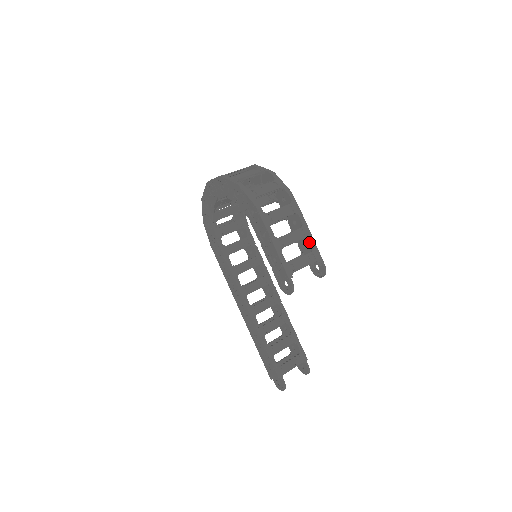
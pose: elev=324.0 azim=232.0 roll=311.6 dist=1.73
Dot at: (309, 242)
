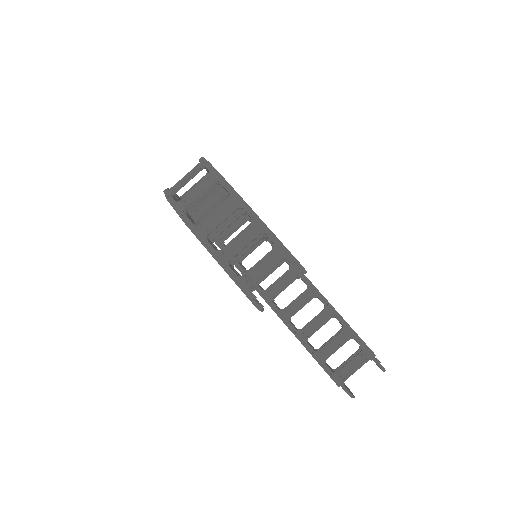
Dot at: (268, 237)
